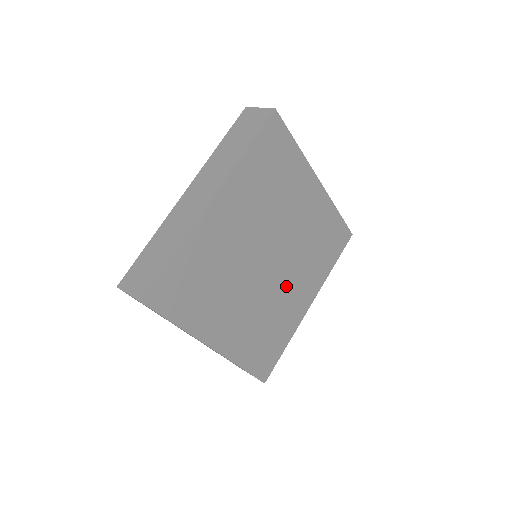
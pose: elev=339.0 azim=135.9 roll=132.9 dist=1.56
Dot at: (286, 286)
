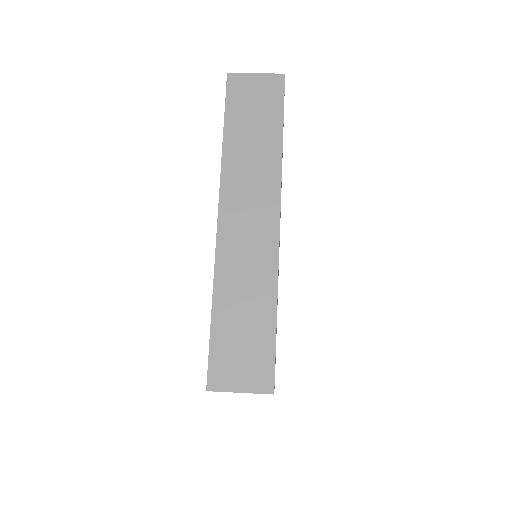
Dot at: occluded
